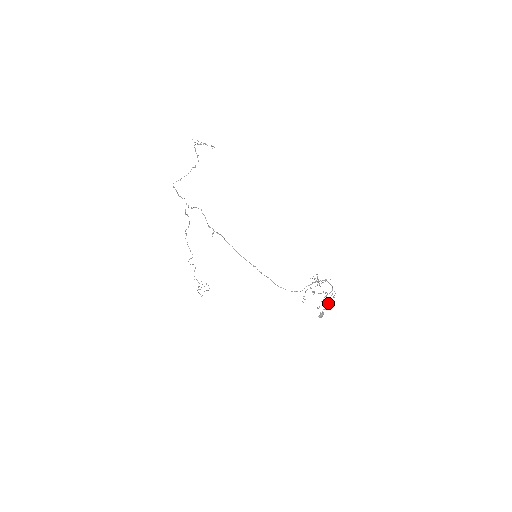
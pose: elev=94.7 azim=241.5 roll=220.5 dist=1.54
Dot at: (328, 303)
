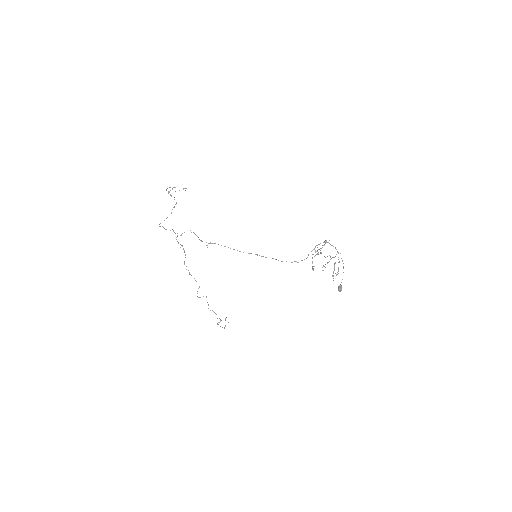
Dot at: occluded
